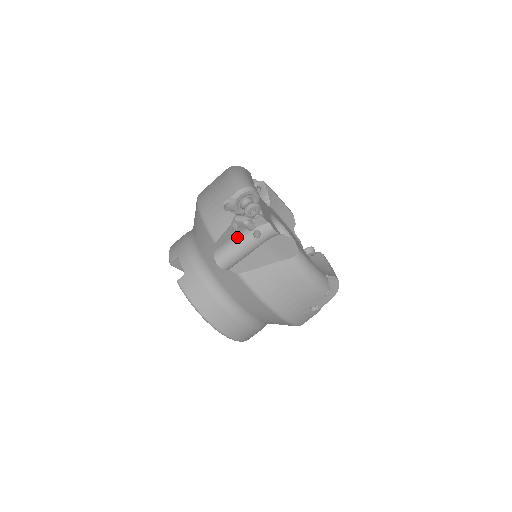
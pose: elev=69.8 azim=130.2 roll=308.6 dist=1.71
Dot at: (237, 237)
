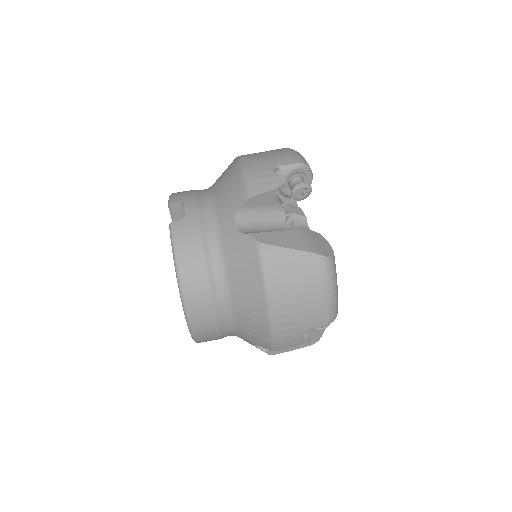
Dot at: (270, 209)
